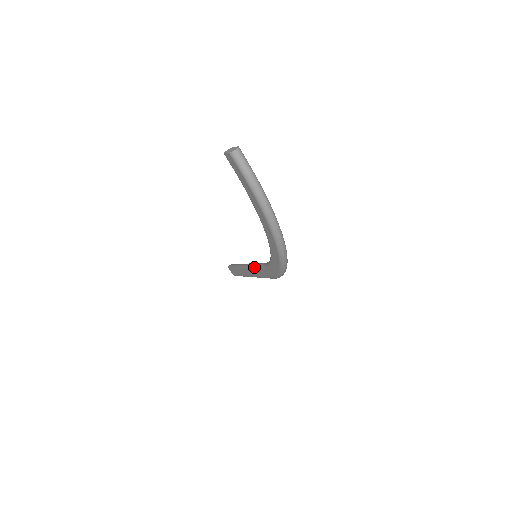
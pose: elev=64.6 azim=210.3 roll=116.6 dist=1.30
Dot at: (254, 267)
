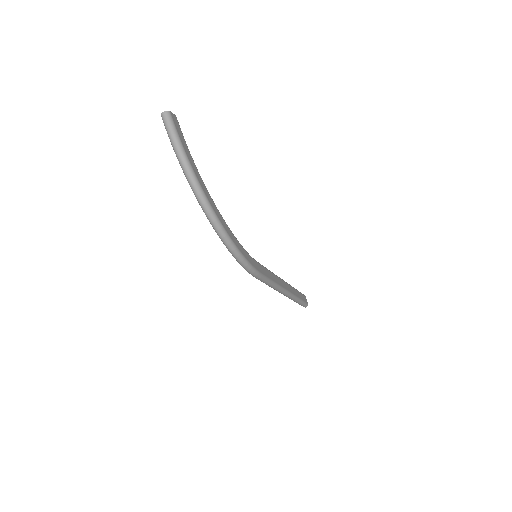
Dot at: occluded
